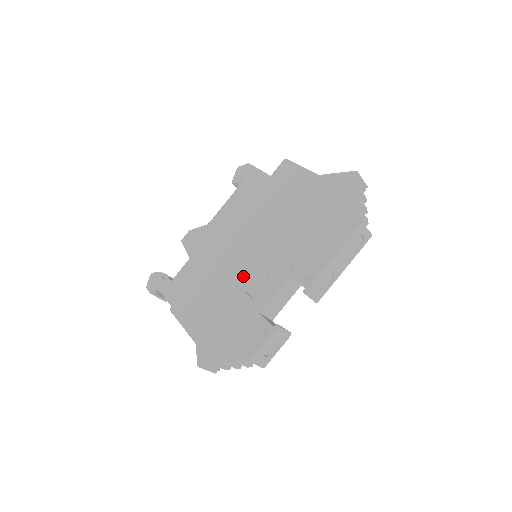
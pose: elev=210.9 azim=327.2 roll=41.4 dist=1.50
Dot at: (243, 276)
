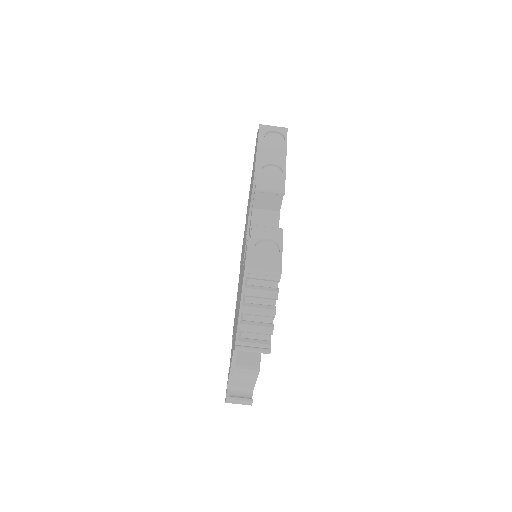
Dot at: (242, 265)
